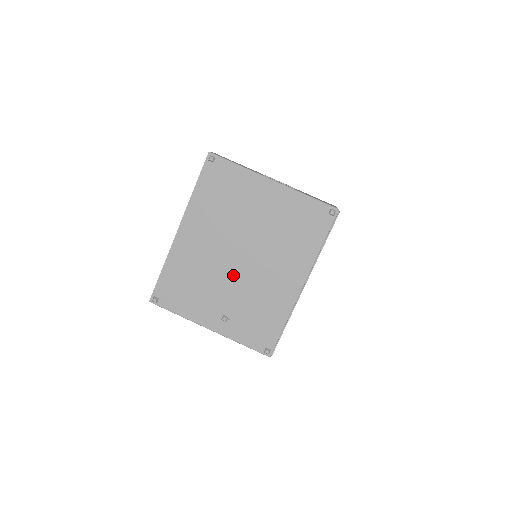
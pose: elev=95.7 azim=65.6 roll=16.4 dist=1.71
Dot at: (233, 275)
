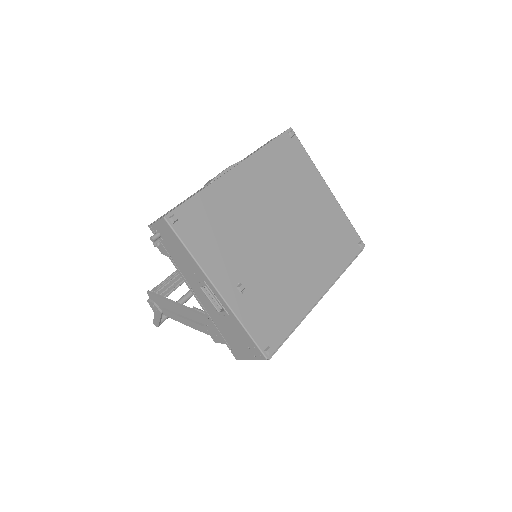
Dot at: (268, 246)
